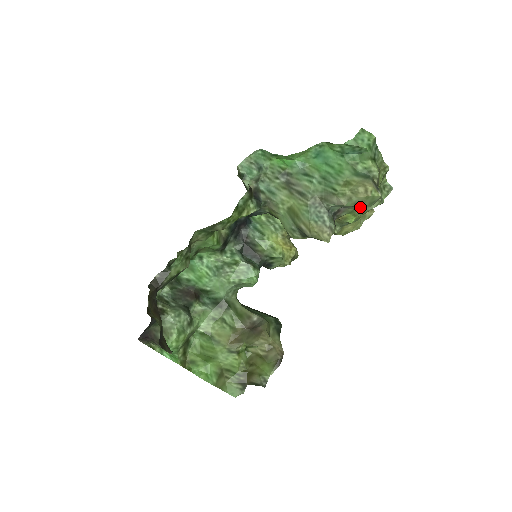
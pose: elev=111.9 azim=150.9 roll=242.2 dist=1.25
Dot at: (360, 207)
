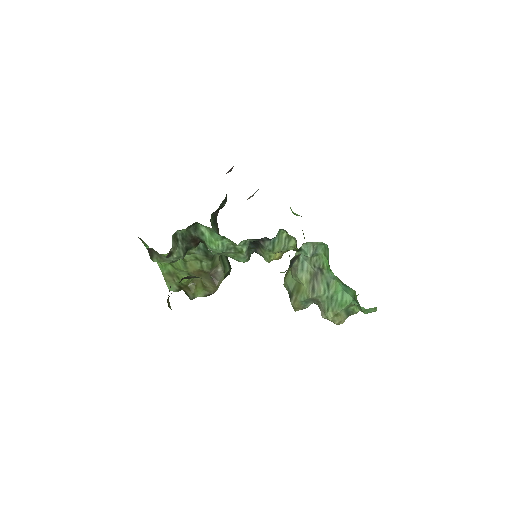
Dot at: occluded
